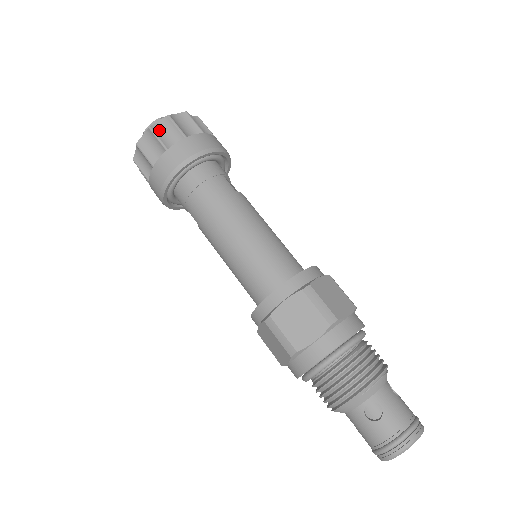
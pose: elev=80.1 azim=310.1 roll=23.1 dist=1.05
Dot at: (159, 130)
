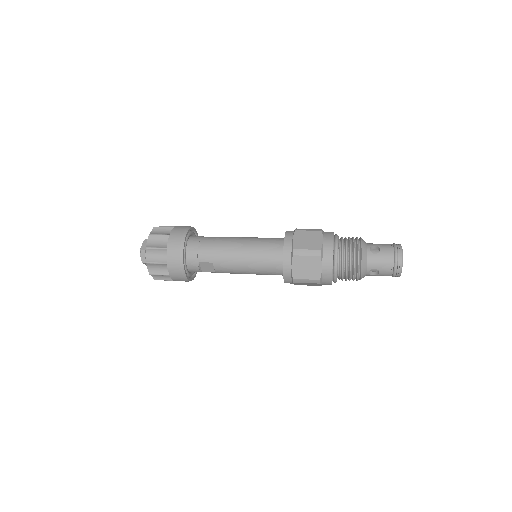
Dot at: (155, 234)
